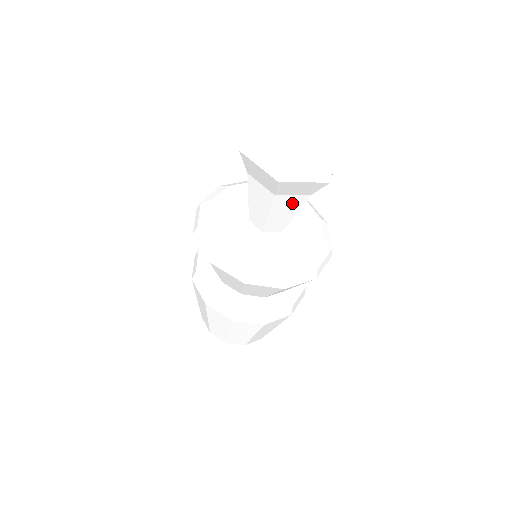
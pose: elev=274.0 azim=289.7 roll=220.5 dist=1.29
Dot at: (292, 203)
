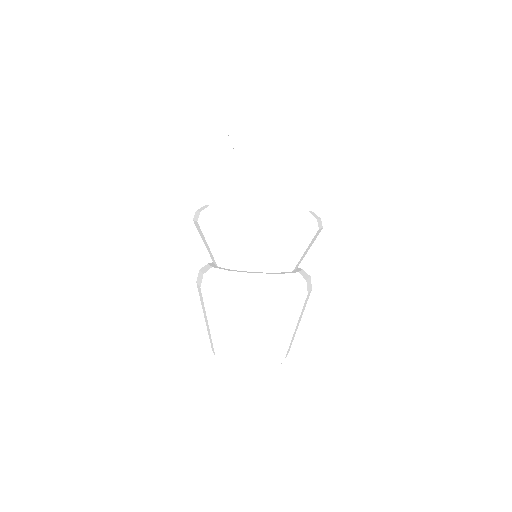
Dot at: (277, 165)
